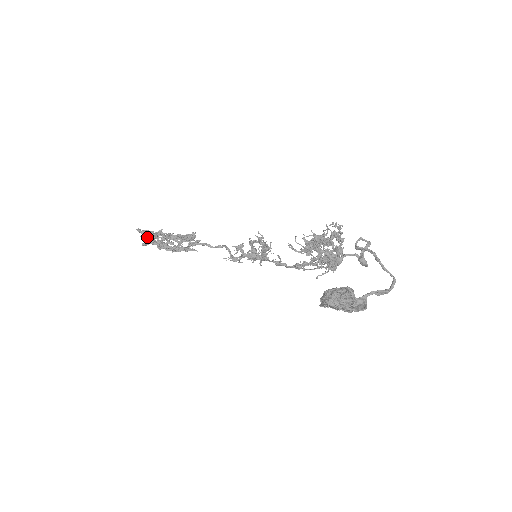
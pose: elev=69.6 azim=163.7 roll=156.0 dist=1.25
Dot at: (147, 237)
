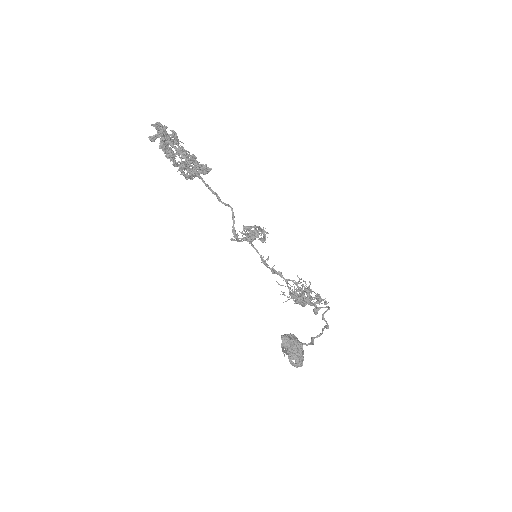
Dot at: occluded
